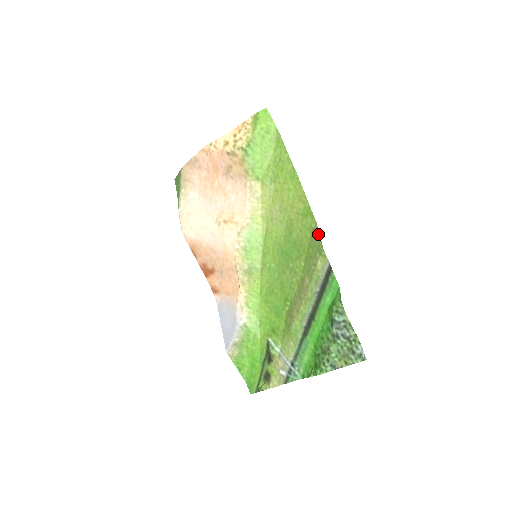
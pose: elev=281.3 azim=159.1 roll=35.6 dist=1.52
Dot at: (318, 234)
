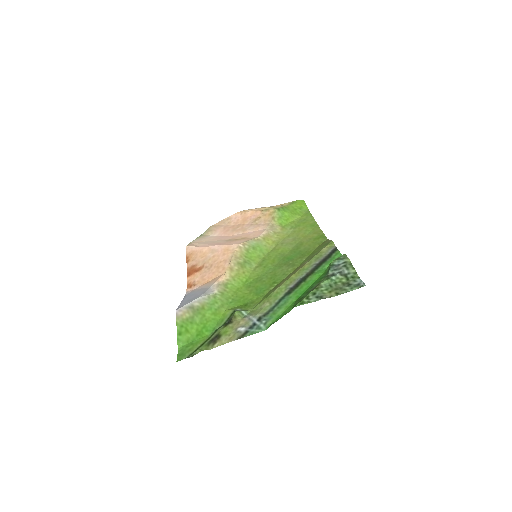
Dot at: (328, 240)
